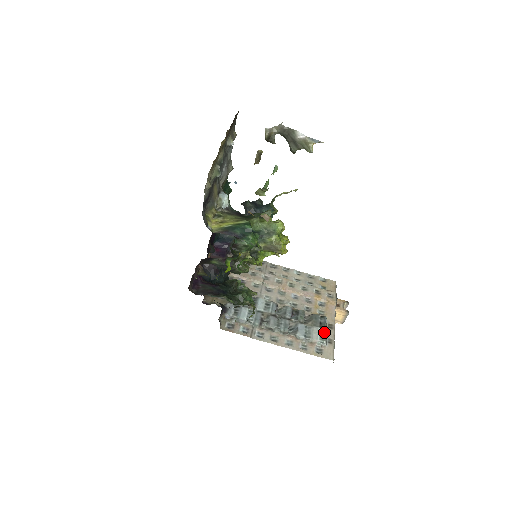
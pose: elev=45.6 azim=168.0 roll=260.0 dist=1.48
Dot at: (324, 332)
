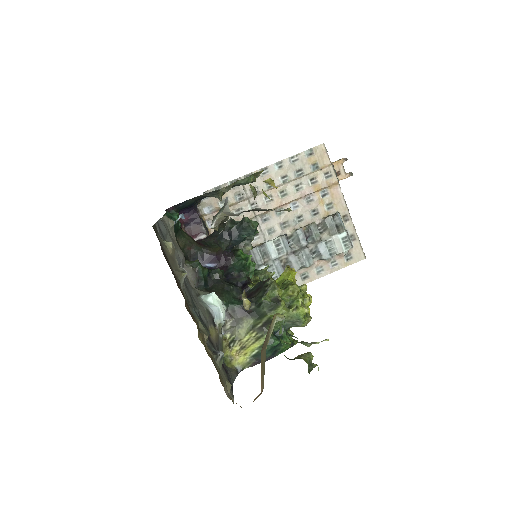
Dot at: (345, 237)
